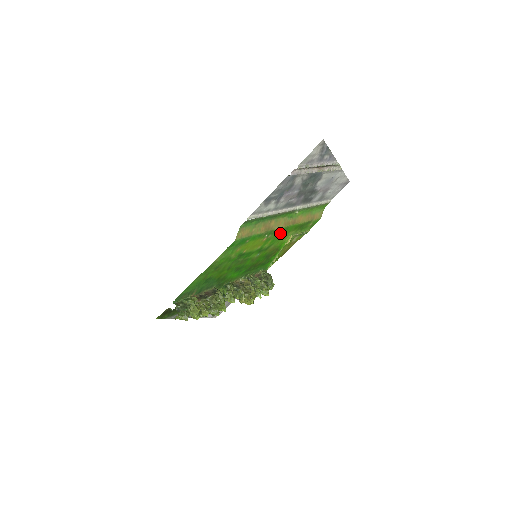
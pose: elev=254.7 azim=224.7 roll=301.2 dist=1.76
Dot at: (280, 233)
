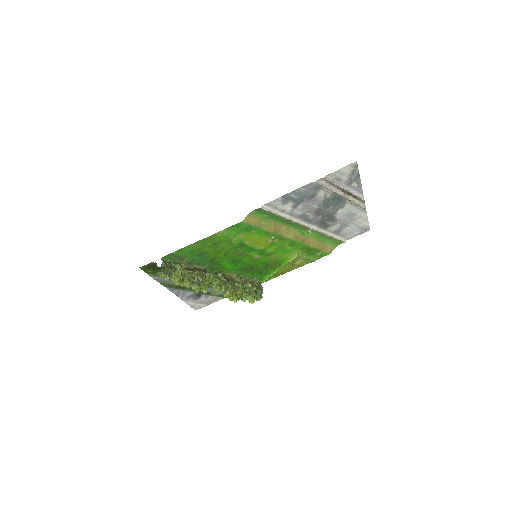
Dot at: (287, 244)
